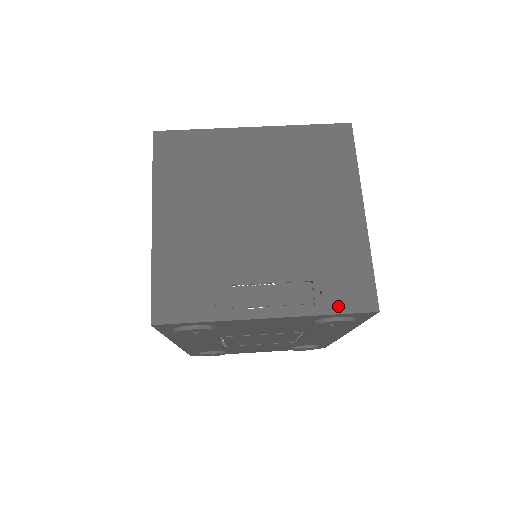
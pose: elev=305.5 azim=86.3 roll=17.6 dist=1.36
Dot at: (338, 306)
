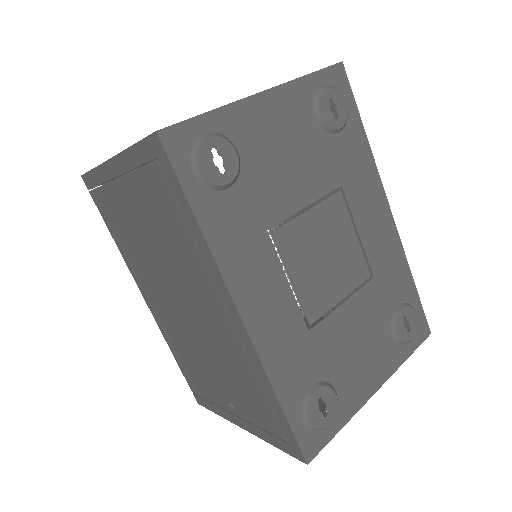
Dot at: occluded
